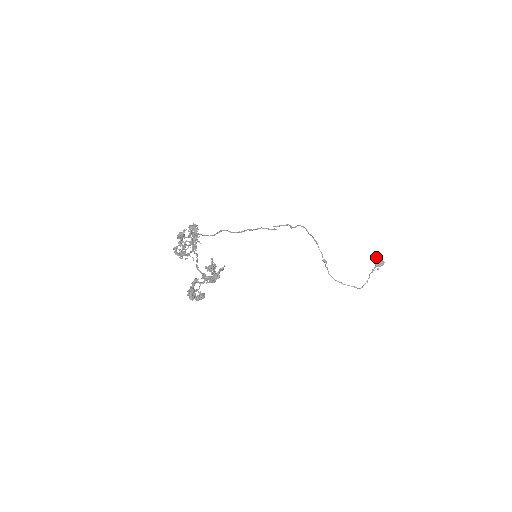
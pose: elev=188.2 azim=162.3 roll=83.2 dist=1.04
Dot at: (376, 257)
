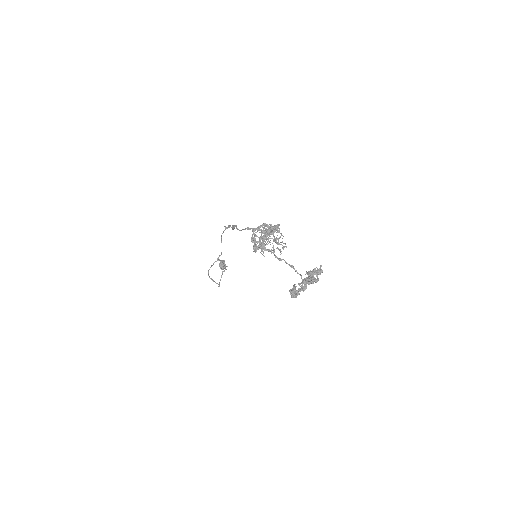
Dot at: (222, 261)
